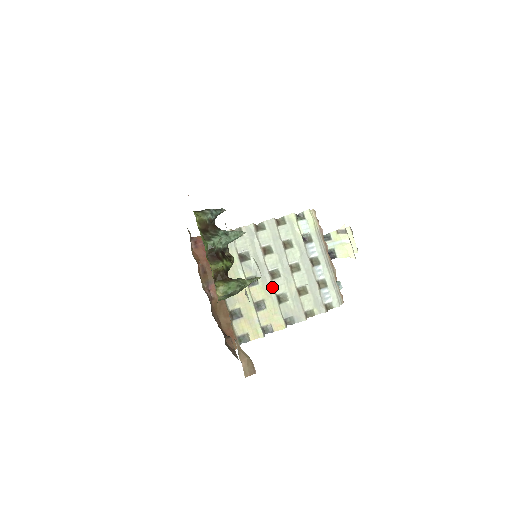
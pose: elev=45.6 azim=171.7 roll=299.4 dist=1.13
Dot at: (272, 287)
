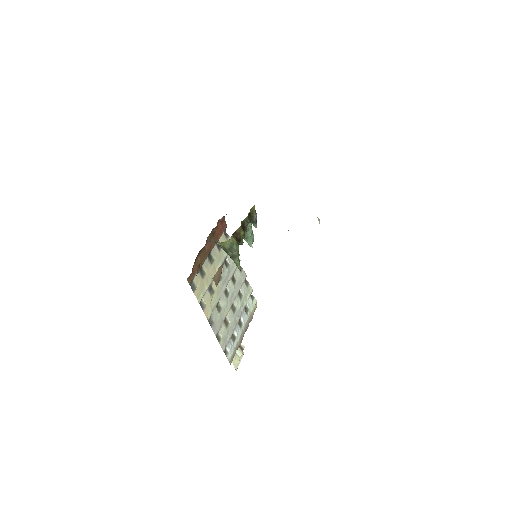
Dot at: (222, 294)
